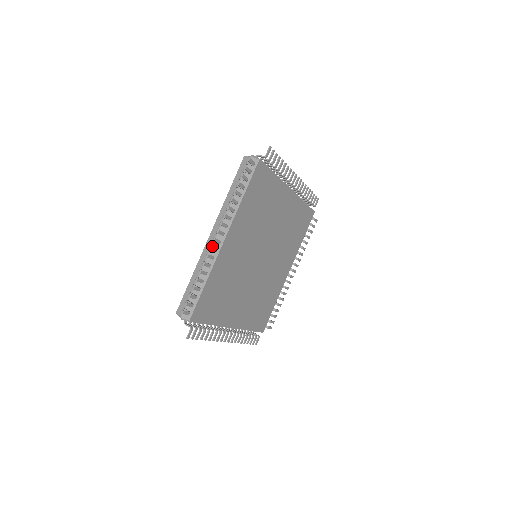
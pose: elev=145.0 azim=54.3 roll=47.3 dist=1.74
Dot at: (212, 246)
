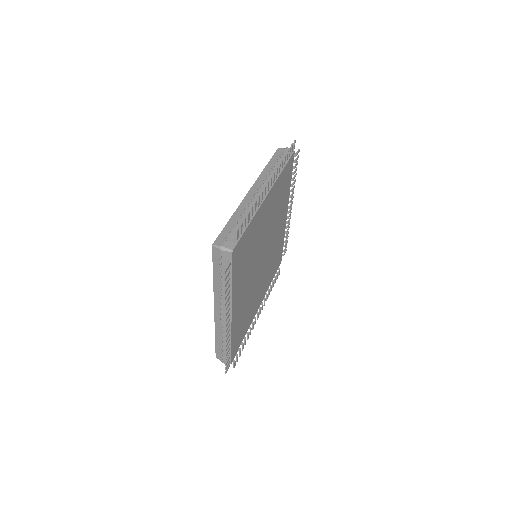
Dot at: occluded
